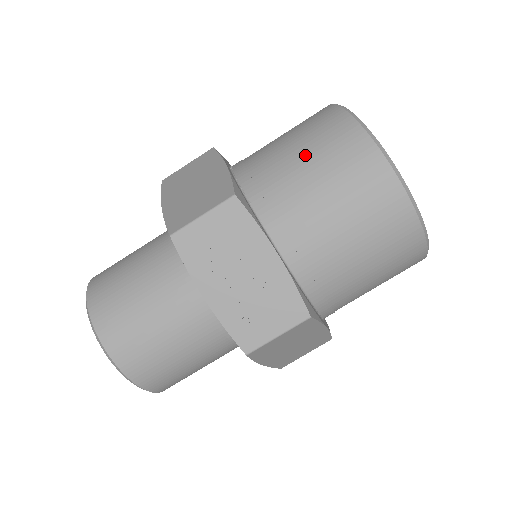
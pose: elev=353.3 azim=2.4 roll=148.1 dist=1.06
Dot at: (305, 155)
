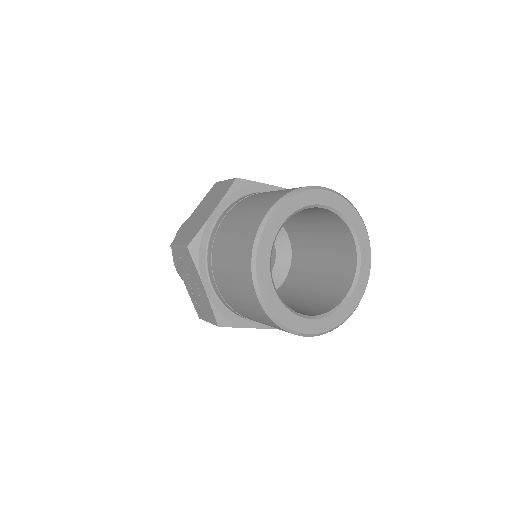
Dot at: (232, 239)
